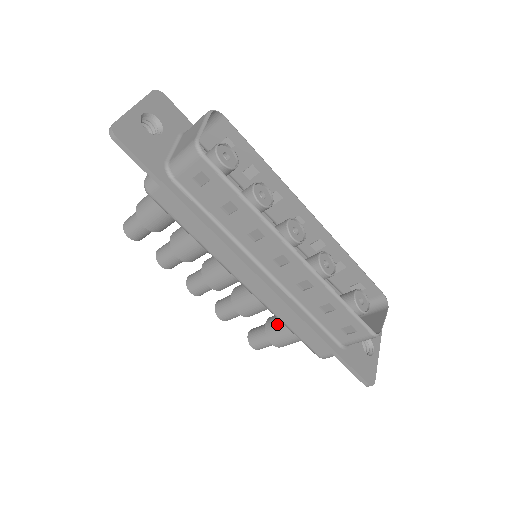
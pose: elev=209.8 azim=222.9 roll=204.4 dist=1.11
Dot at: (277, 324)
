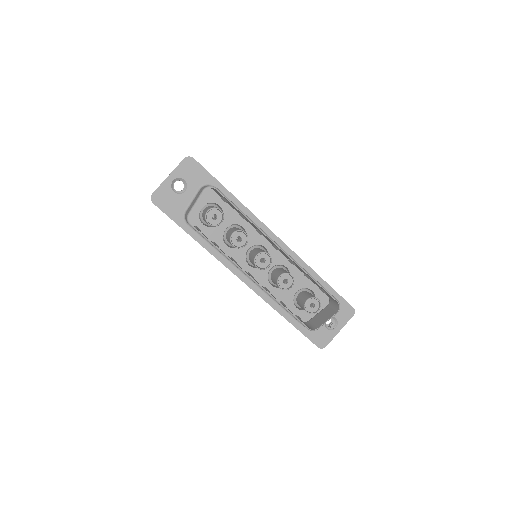
Dot at: occluded
